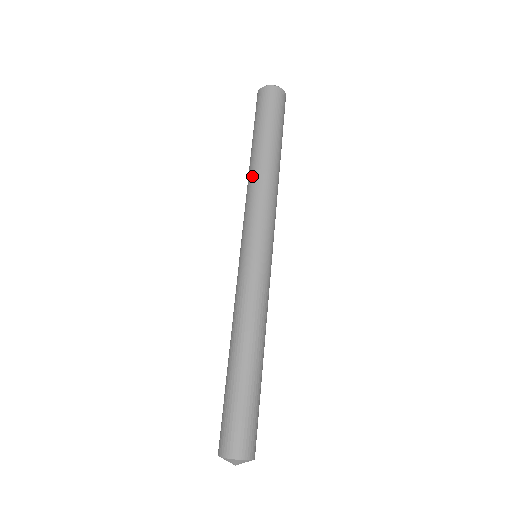
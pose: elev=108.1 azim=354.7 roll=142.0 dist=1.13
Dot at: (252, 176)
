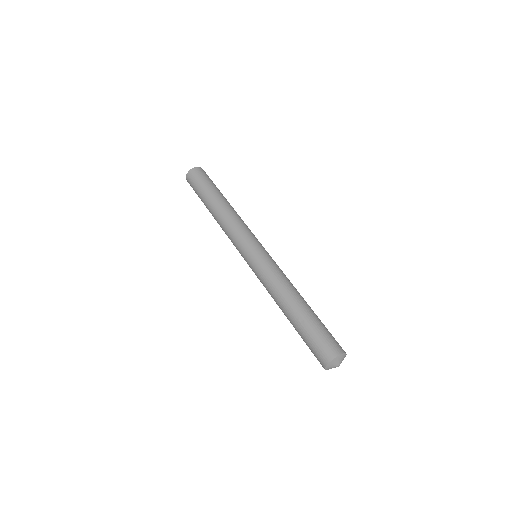
Dot at: (226, 212)
